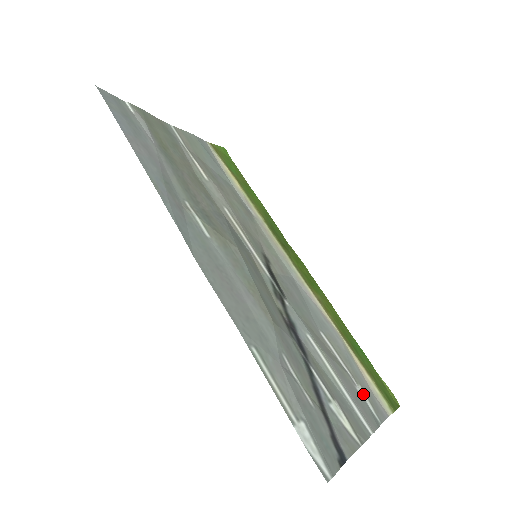
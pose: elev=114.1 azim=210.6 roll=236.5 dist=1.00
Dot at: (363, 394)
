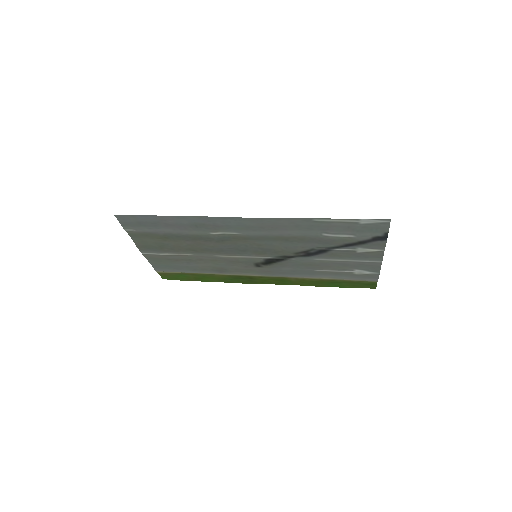
Dot at: (360, 273)
